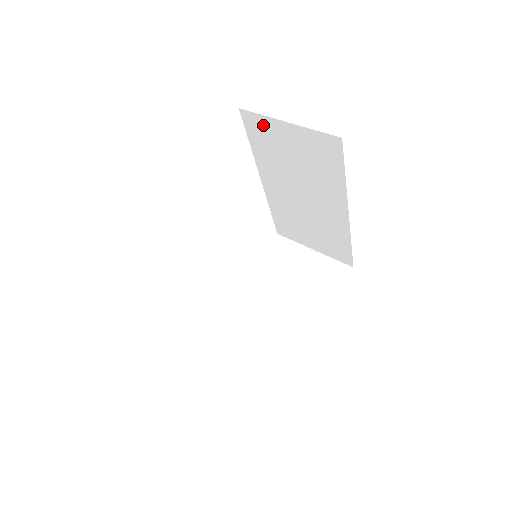
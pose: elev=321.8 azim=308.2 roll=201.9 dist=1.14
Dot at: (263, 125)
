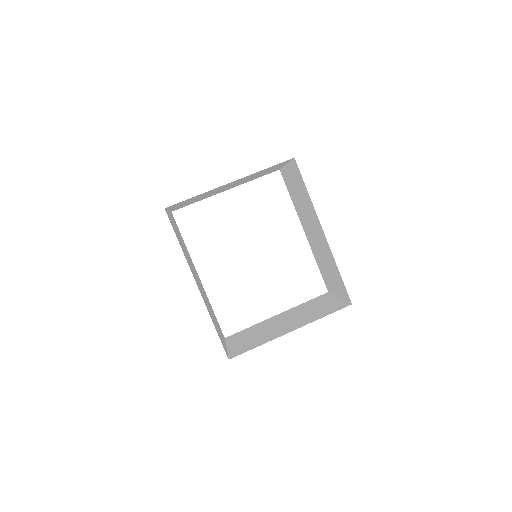
Dot at: (286, 175)
